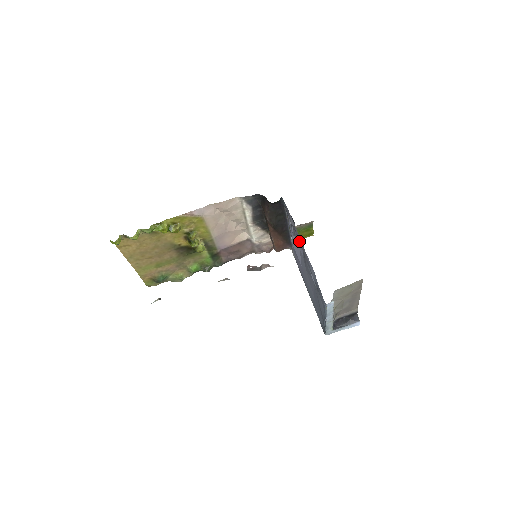
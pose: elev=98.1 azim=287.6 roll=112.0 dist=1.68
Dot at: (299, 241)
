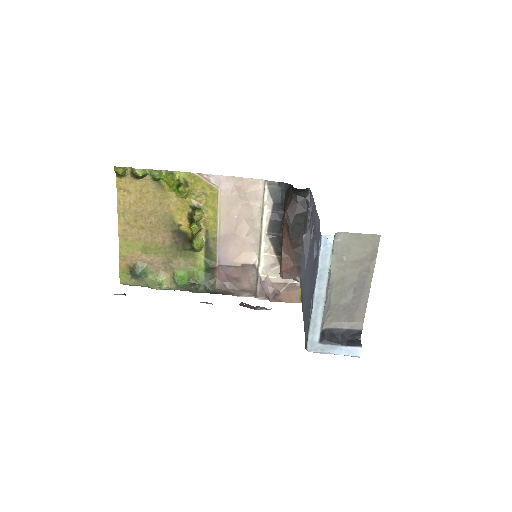
Dot at: (313, 215)
